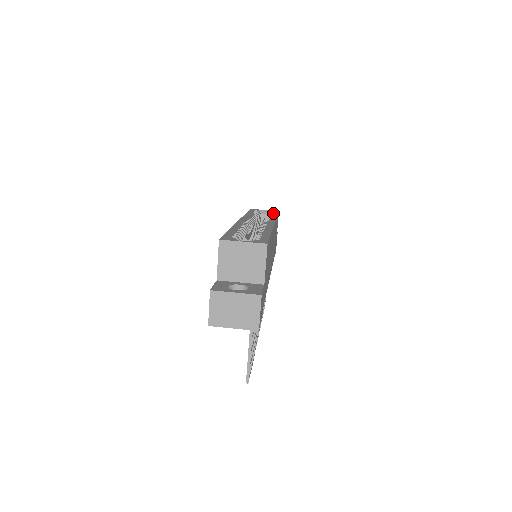
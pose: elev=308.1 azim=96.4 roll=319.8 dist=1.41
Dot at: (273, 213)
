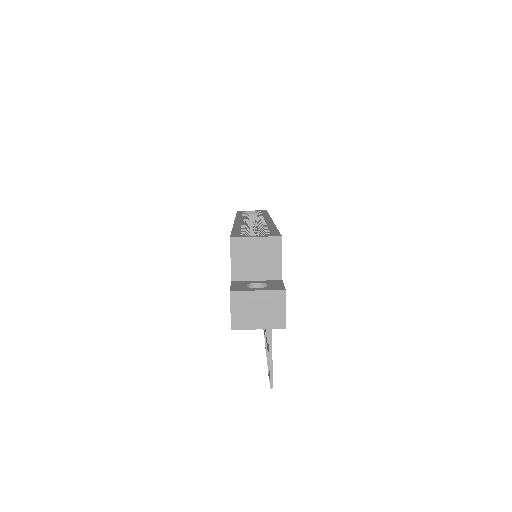
Dot at: (263, 212)
